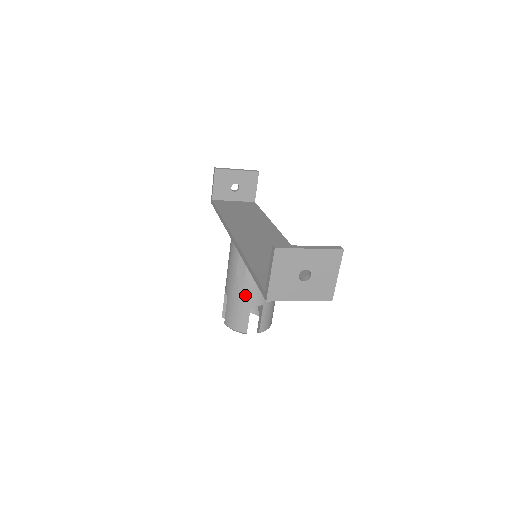
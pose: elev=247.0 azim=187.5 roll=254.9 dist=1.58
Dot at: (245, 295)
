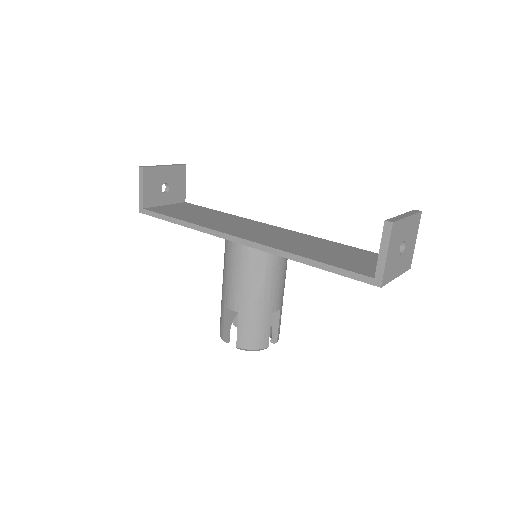
Dot at: (265, 303)
